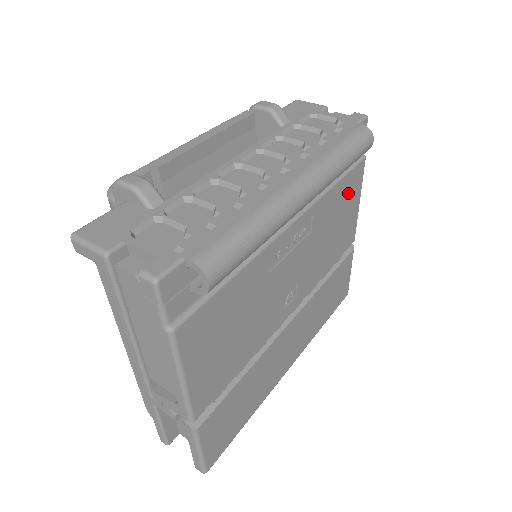
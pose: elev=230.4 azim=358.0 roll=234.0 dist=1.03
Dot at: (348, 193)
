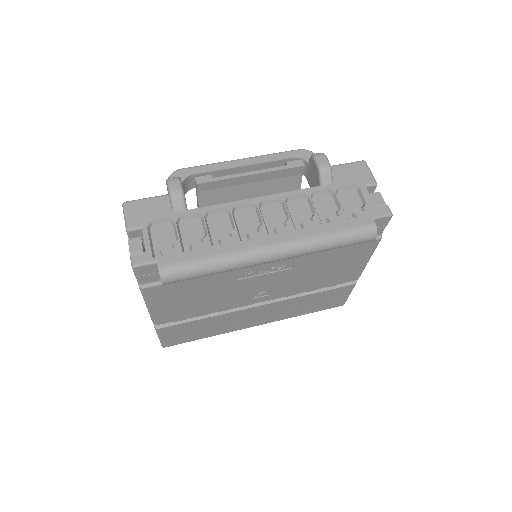
Dot at: (350, 255)
